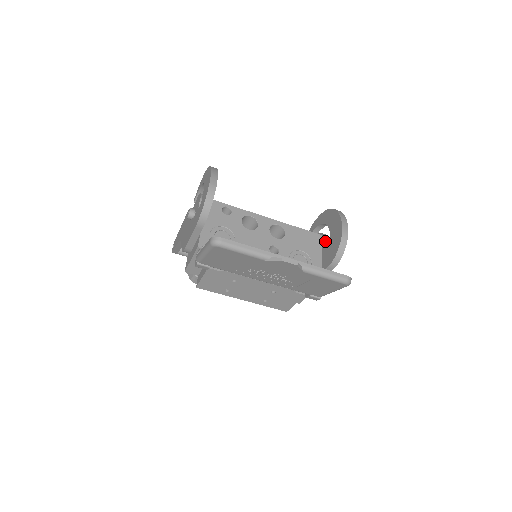
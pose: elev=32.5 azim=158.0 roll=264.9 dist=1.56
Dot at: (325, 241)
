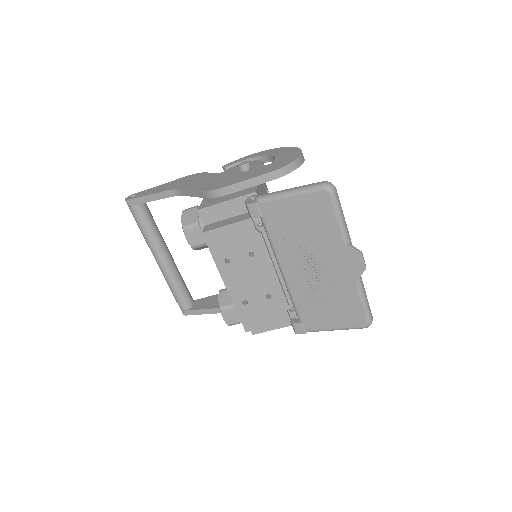
Dot at: occluded
